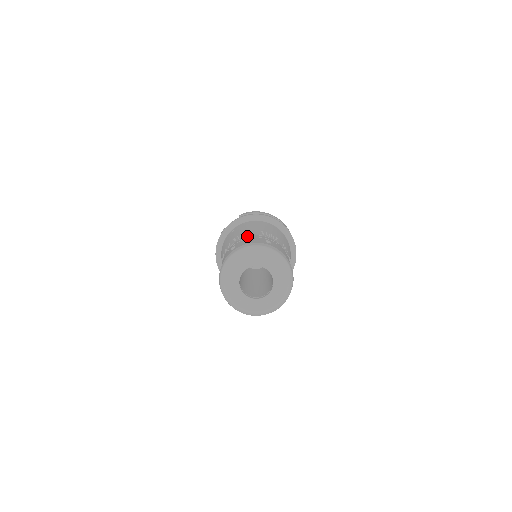
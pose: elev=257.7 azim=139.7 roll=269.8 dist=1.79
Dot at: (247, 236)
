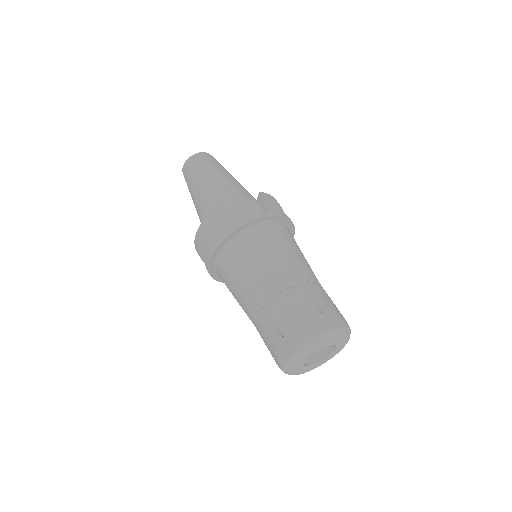
Dot at: (314, 281)
